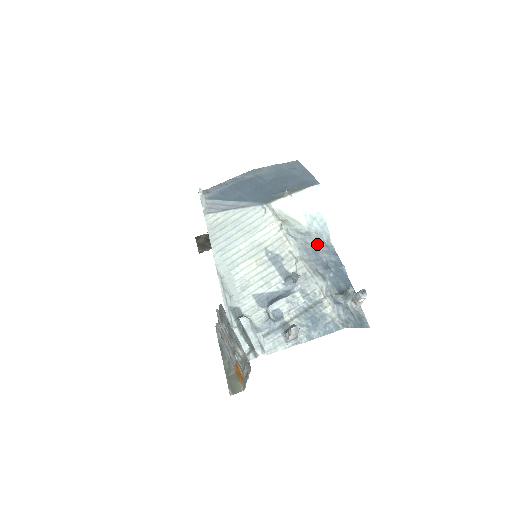
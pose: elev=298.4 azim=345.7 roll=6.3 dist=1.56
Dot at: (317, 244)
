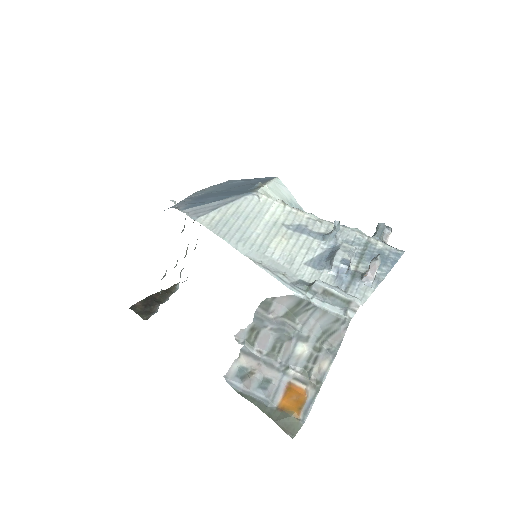
Dot at: occluded
